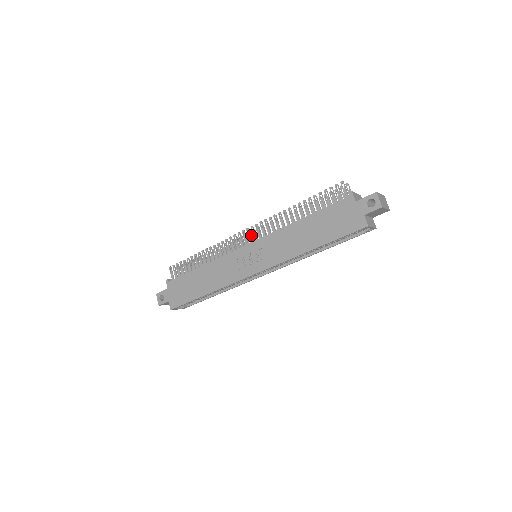
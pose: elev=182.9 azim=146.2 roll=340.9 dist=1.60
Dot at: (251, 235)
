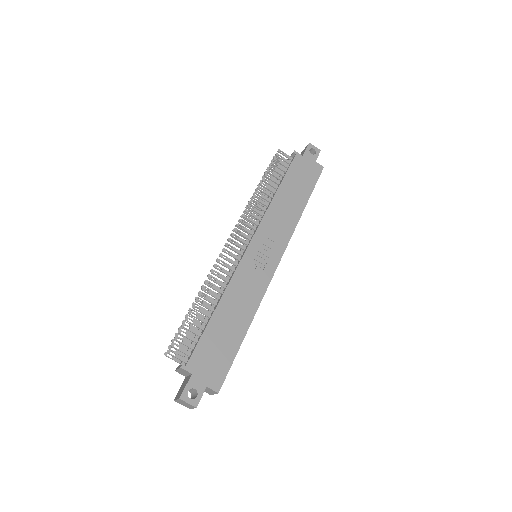
Dot at: occluded
